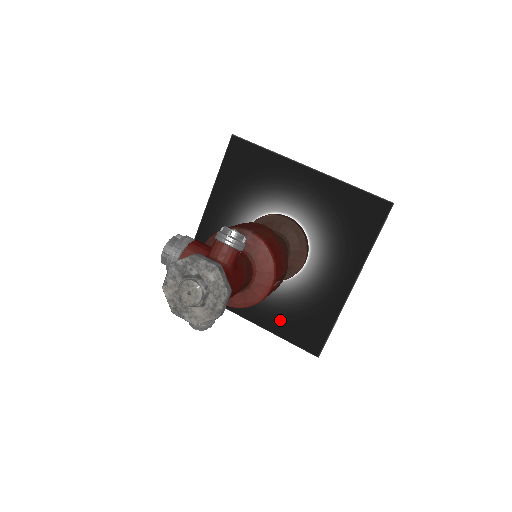
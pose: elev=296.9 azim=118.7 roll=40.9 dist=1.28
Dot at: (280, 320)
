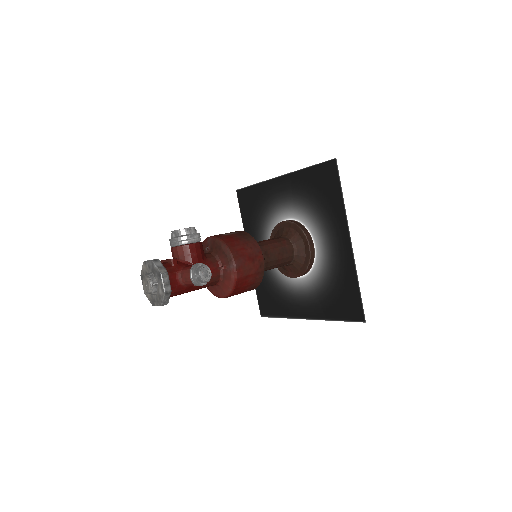
Dot at: (262, 279)
